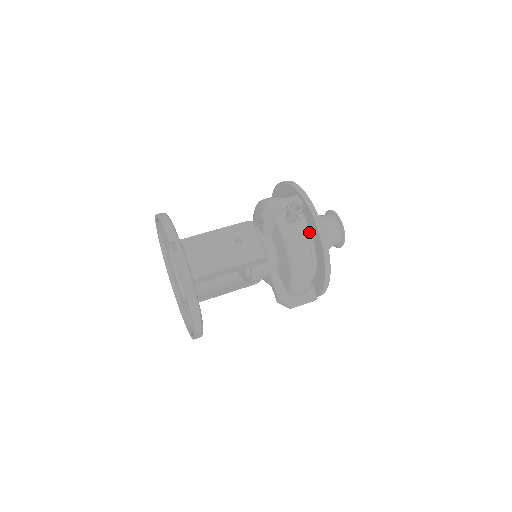
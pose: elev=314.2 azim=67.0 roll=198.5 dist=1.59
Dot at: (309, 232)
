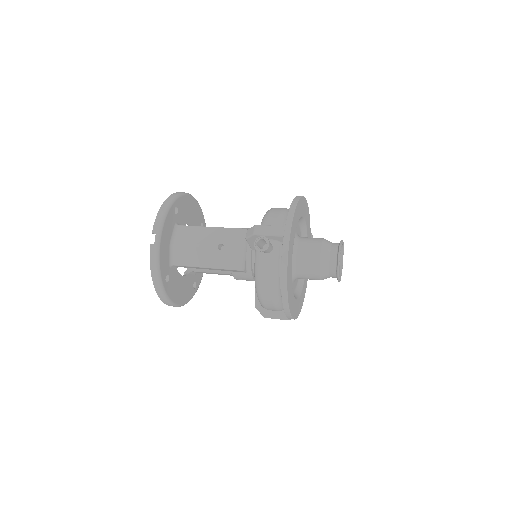
Dot at: occluded
